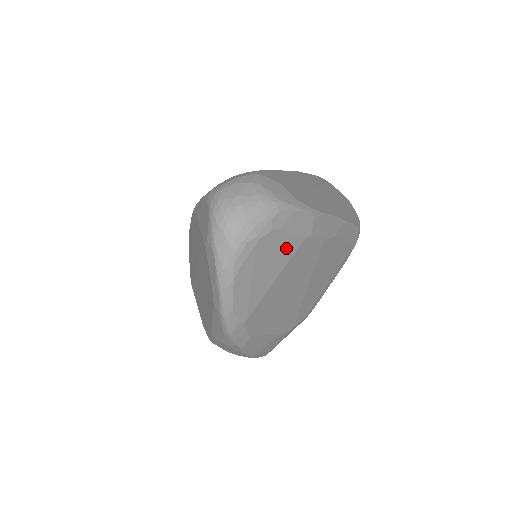
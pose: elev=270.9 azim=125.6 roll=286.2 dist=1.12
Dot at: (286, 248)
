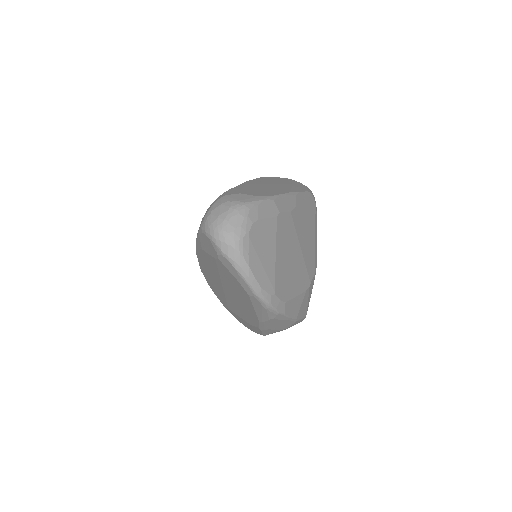
Dot at: (269, 230)
